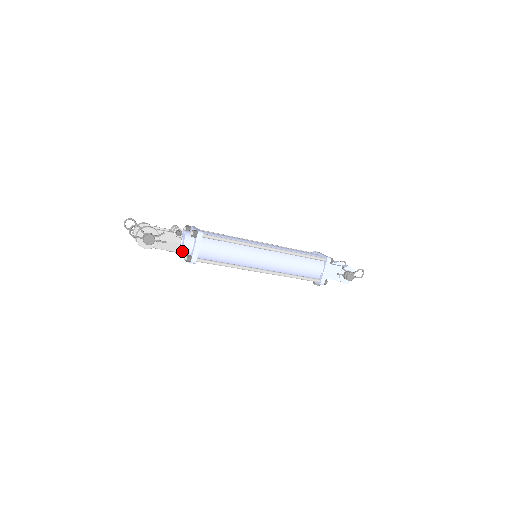
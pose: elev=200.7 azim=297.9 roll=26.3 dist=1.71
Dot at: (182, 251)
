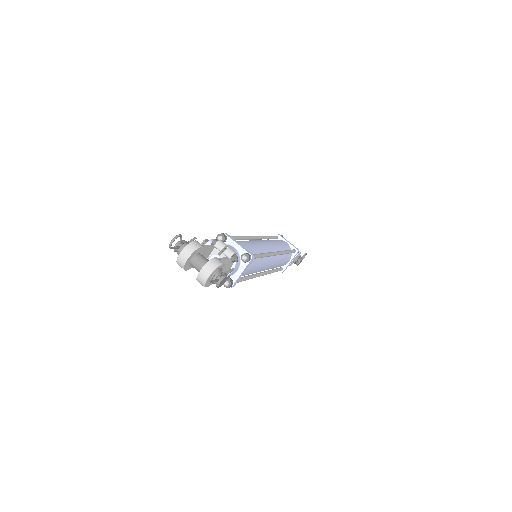
Dot at: occluded
